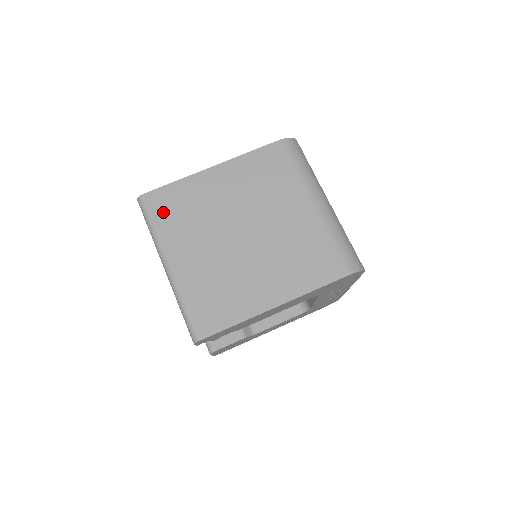
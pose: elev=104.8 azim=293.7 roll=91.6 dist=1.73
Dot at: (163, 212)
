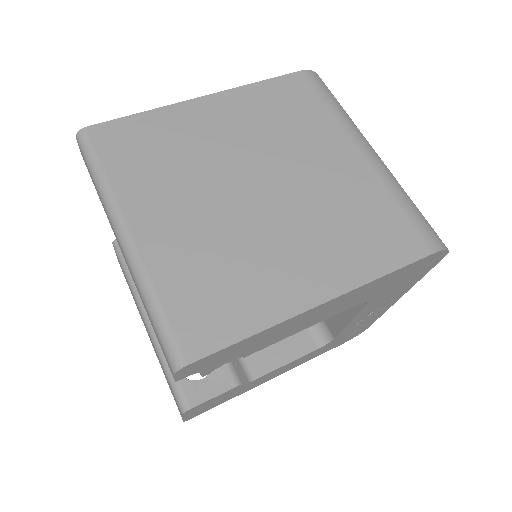
Dot at: (120, 153)
